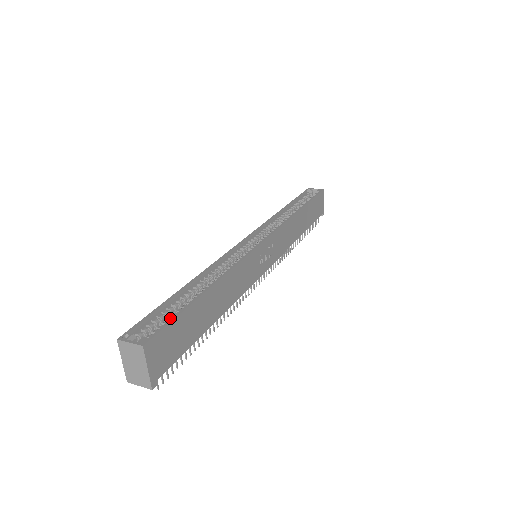
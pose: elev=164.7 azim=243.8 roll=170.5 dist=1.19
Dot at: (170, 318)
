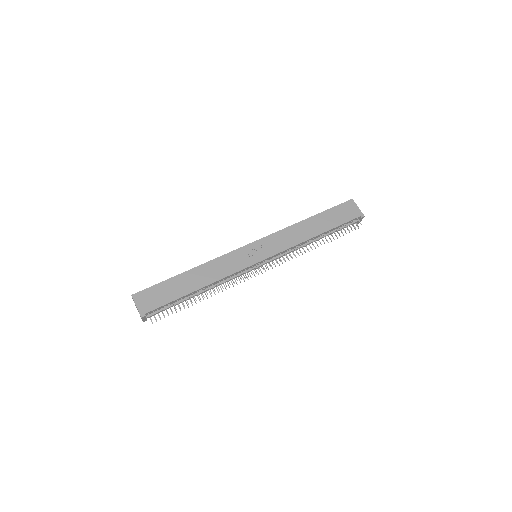
Dot at: (158, 287)
